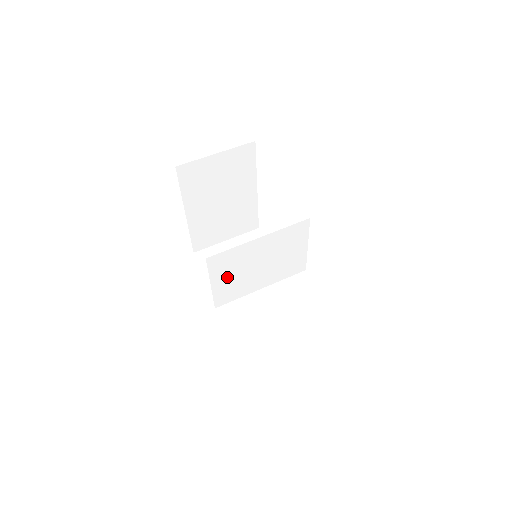
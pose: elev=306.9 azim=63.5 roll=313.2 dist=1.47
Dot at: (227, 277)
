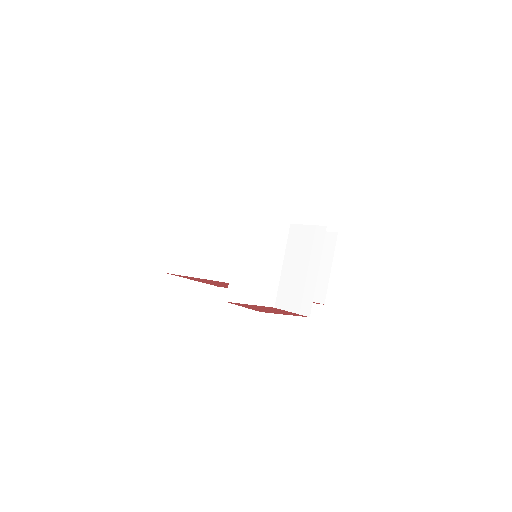
Dot at: (253, 290)
